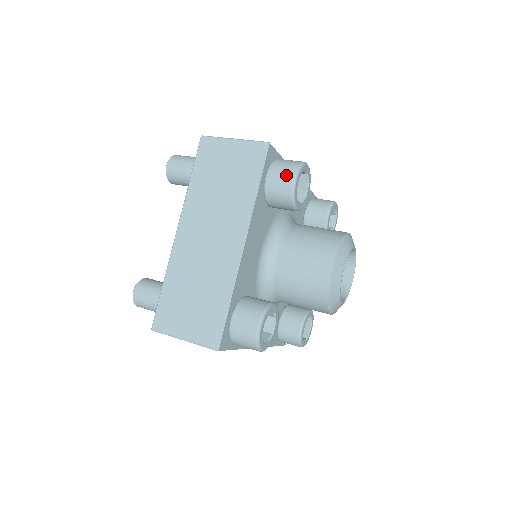
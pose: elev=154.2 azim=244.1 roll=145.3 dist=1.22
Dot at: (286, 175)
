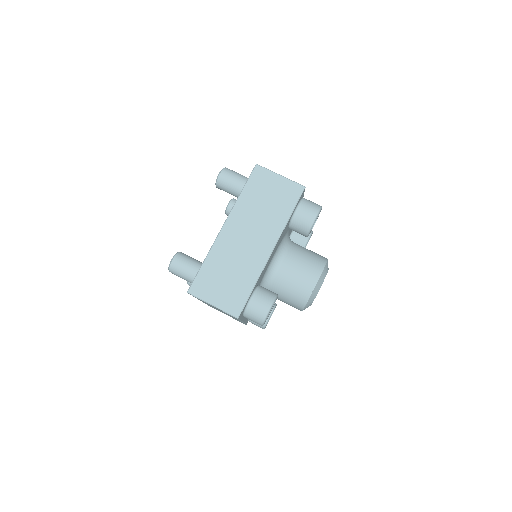
Dot at: occluded
